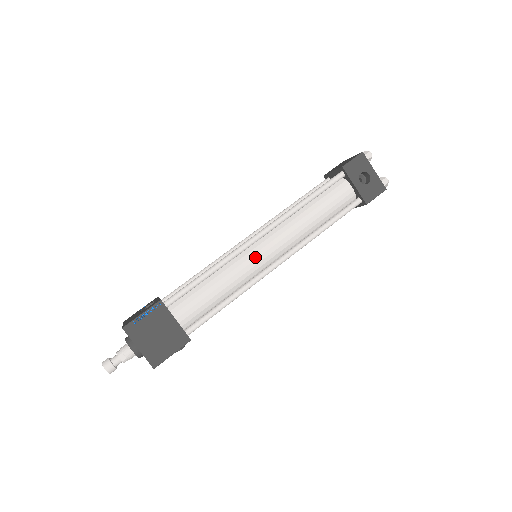
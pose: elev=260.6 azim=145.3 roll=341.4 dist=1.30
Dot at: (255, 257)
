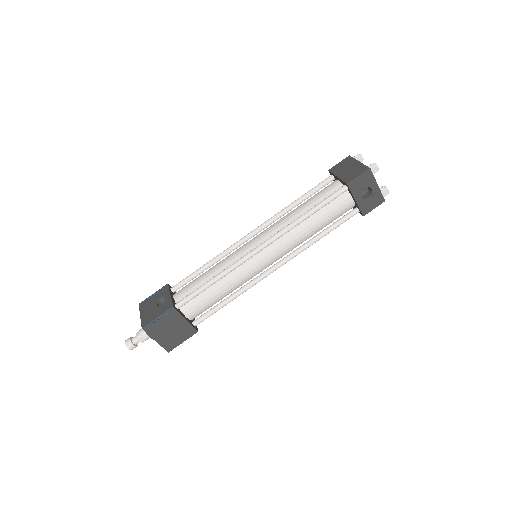
Dot at: (256, 265)
